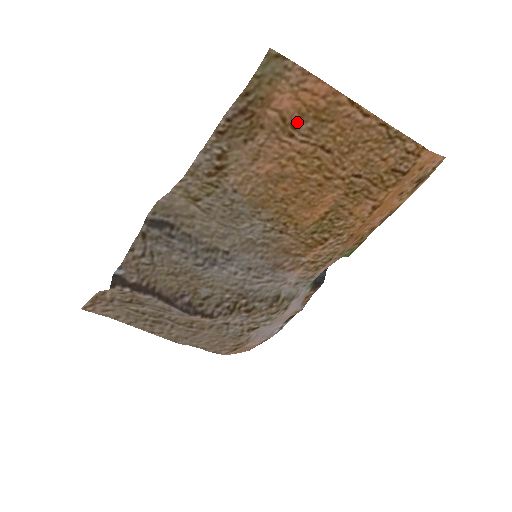
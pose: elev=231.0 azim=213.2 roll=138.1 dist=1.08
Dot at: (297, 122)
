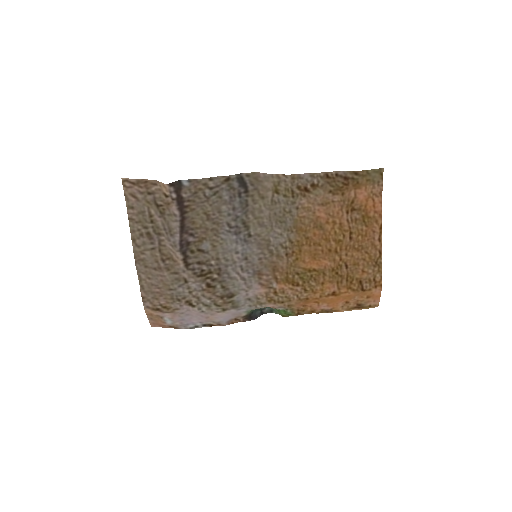
Dot at: (355, 210)
